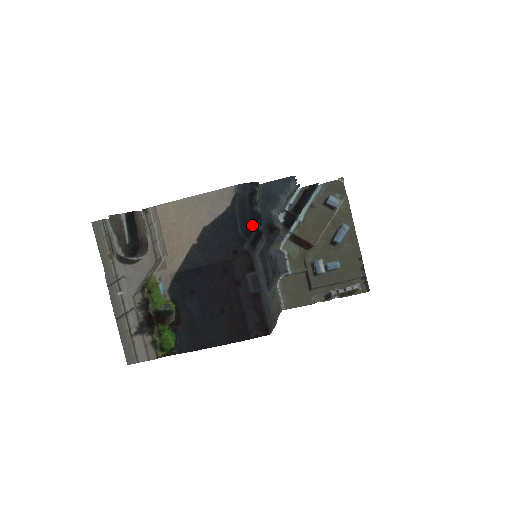
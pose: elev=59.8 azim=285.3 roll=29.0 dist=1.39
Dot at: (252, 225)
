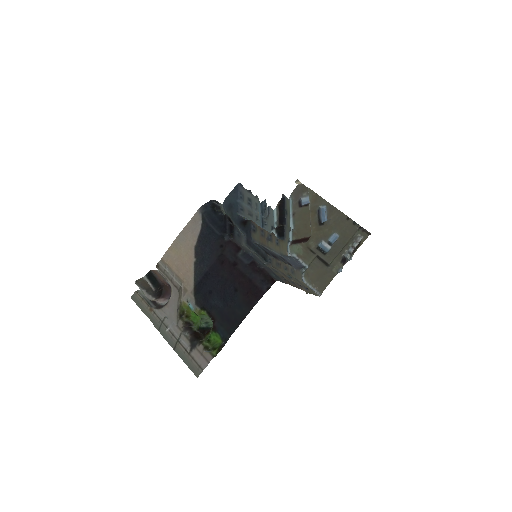
Dot at: (224, 224)
